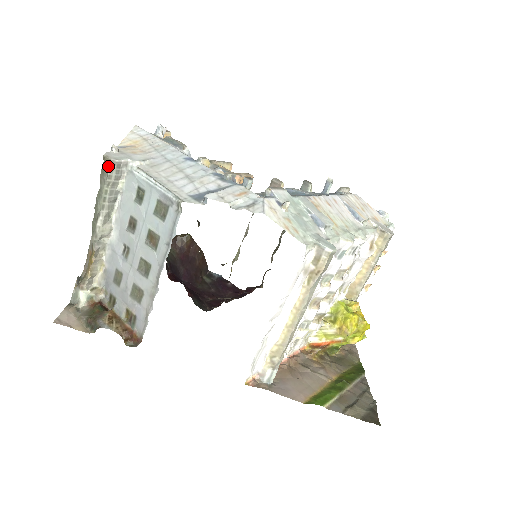
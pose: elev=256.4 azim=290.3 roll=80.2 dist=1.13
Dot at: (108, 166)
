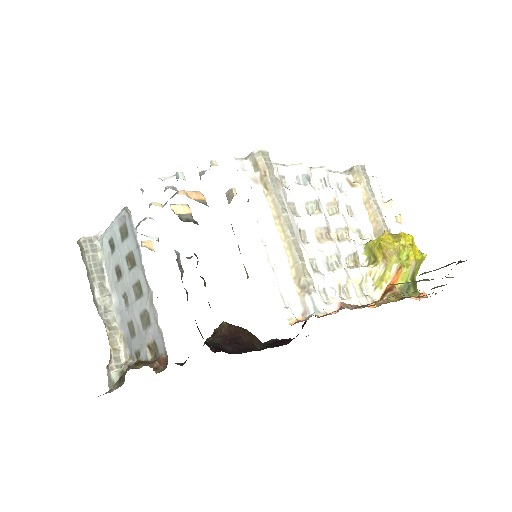
Dot at: (81, 244)
